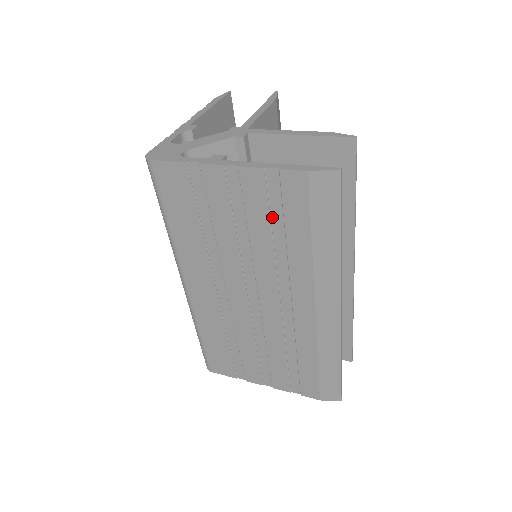
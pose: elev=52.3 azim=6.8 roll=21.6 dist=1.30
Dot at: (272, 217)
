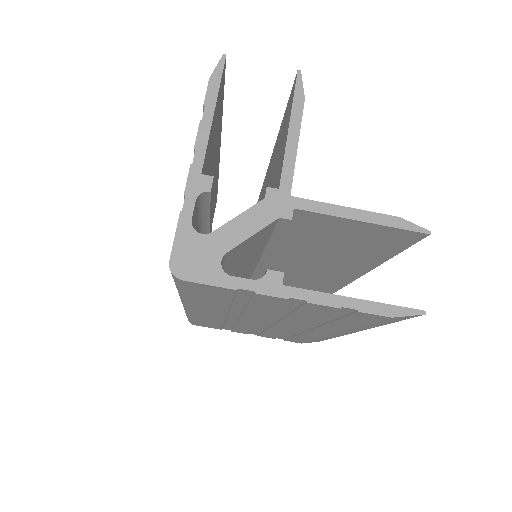
Dot at: (325, 315)
